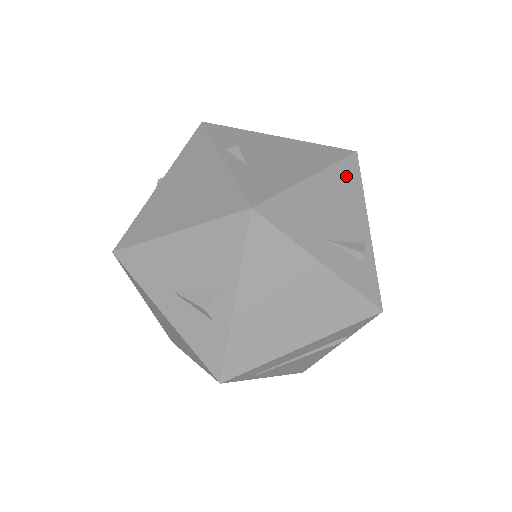
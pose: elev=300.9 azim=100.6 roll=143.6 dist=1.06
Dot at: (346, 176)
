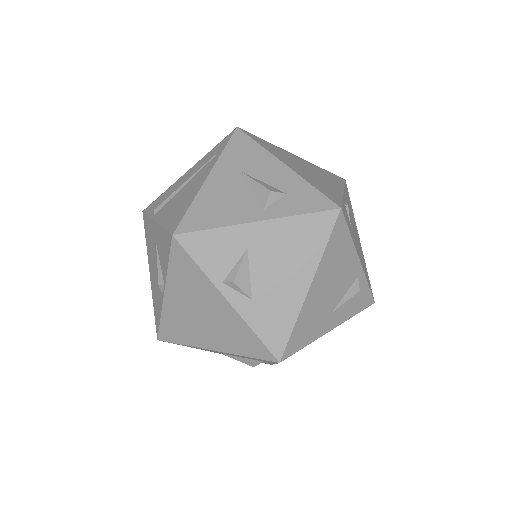
Dot at: (336, 246)
